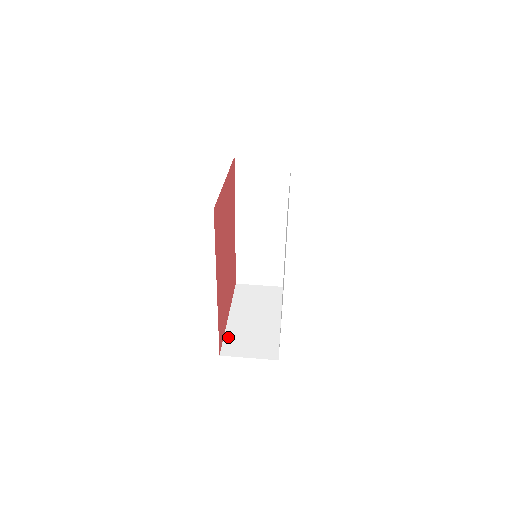
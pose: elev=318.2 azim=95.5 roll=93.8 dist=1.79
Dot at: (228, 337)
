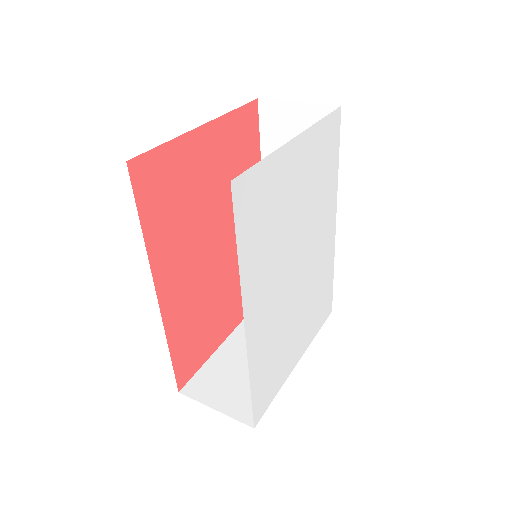
Dot at: (208, 367)
